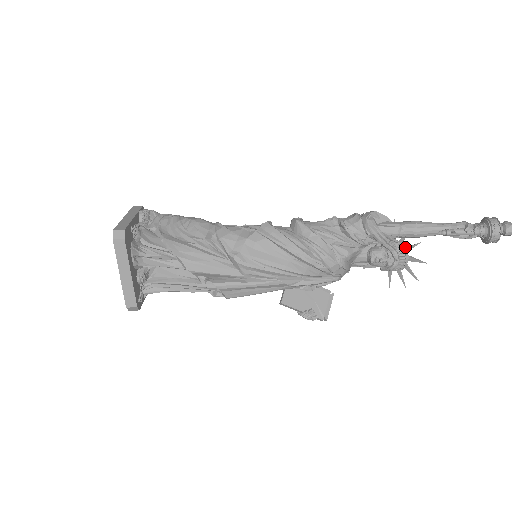
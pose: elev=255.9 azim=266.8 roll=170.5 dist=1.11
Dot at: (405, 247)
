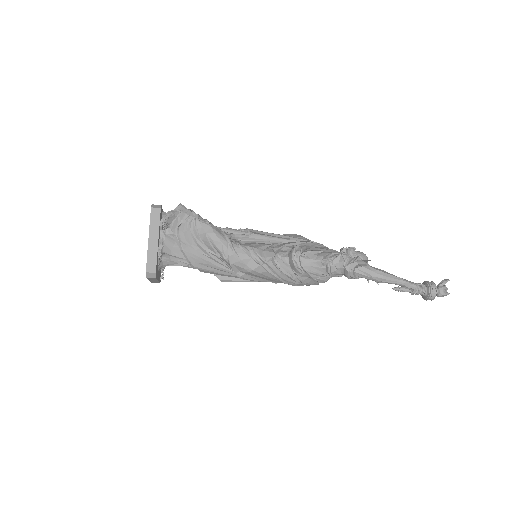
Dot at: occluded
